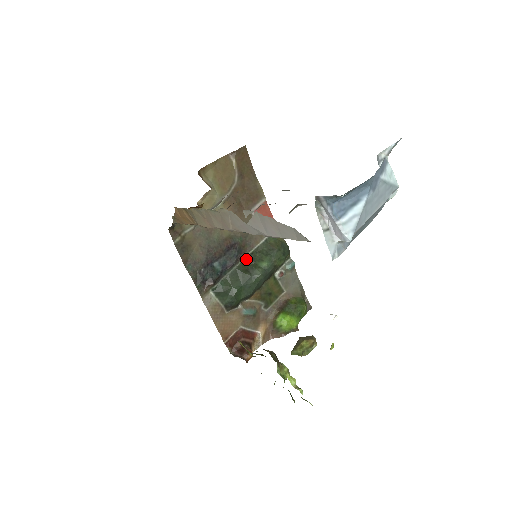
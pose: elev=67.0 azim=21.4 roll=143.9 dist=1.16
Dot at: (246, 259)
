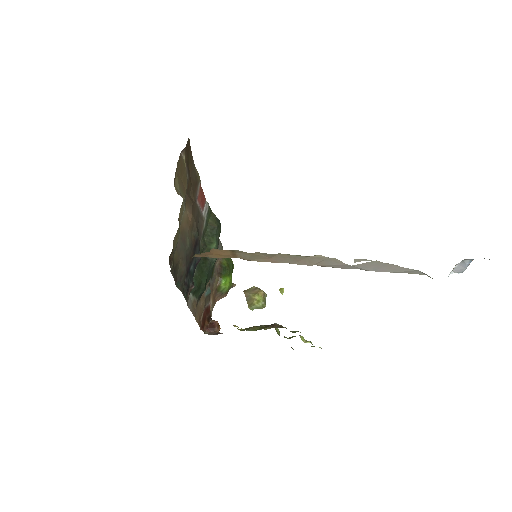
Dot at: (200, 248)
